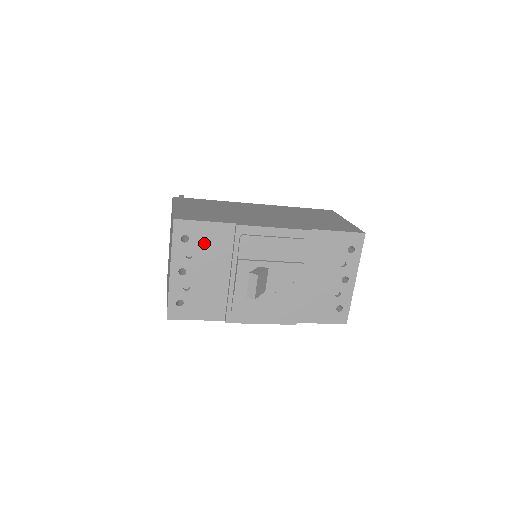
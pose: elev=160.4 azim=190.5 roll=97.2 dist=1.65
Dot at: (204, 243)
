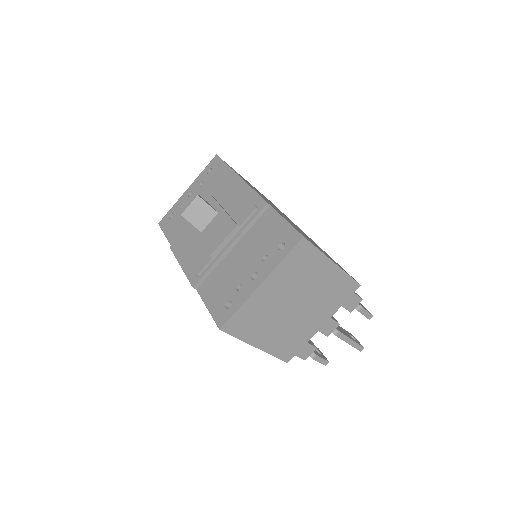
Dot at: (214, 179)
